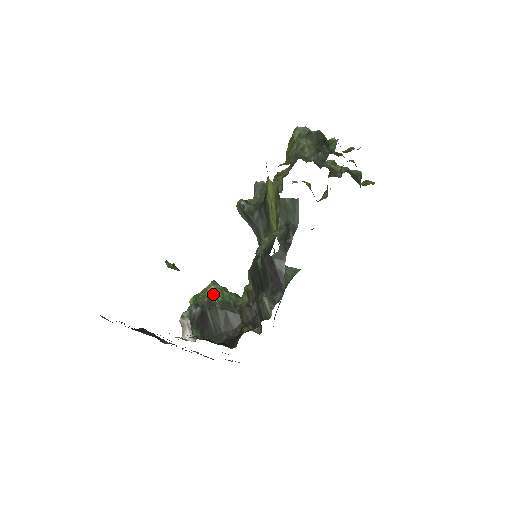
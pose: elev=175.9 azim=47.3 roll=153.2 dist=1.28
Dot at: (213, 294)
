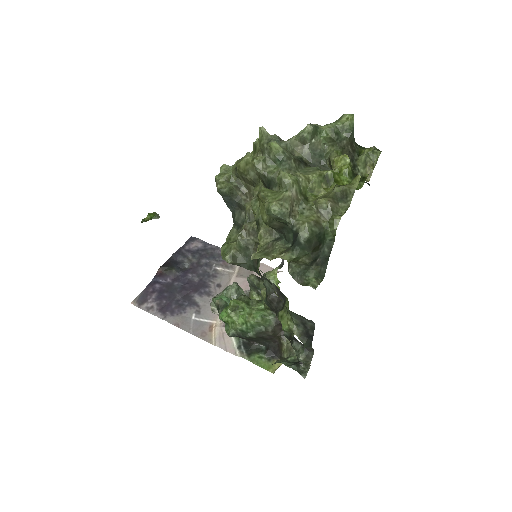
Dot at: (241, 322)
